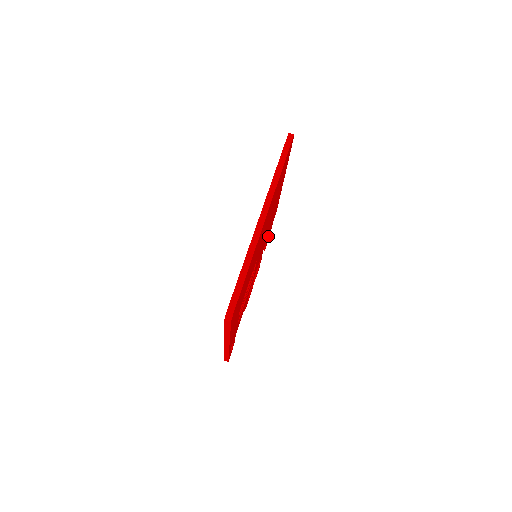
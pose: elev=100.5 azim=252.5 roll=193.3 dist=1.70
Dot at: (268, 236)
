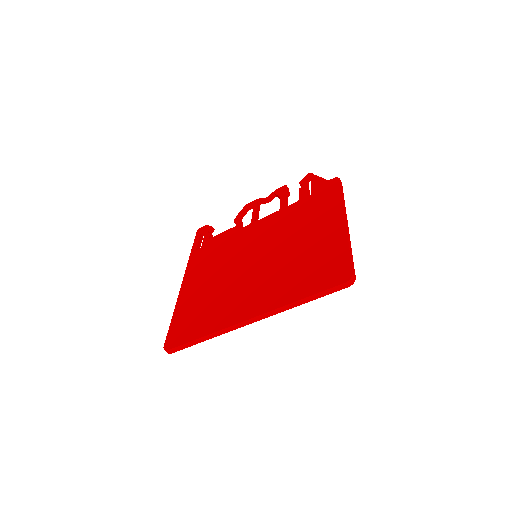
Dot at: occluded
